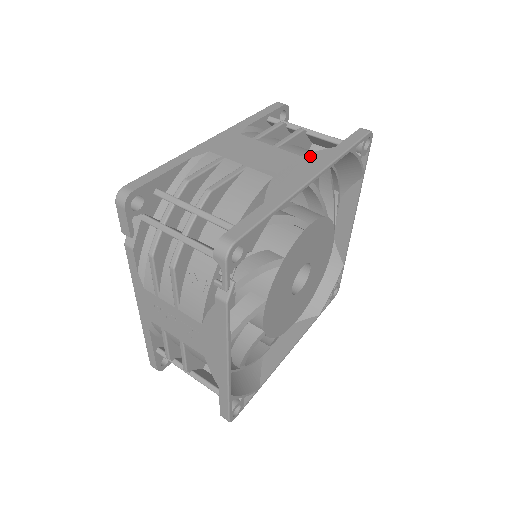
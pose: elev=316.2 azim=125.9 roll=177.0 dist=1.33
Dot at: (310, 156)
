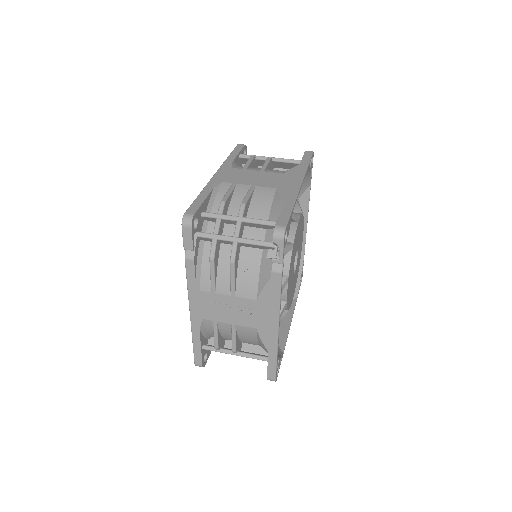
Dot at: (289, 172)
